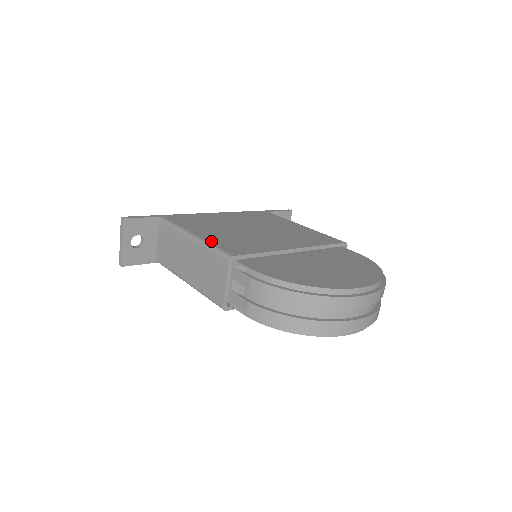
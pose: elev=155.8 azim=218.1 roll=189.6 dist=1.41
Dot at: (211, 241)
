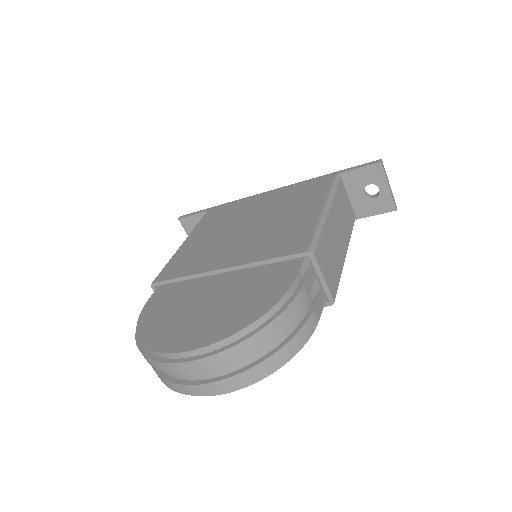
Dot at: (176, 255)
